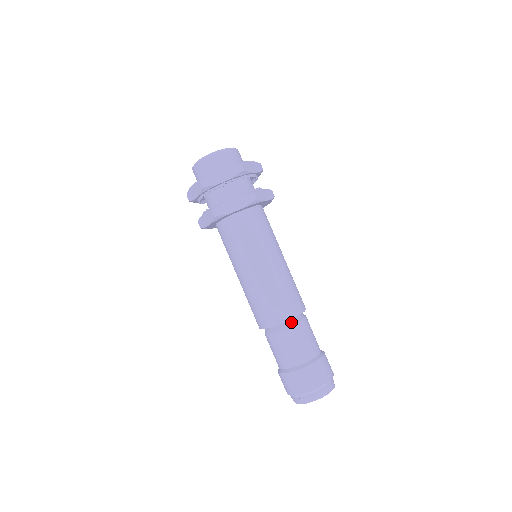
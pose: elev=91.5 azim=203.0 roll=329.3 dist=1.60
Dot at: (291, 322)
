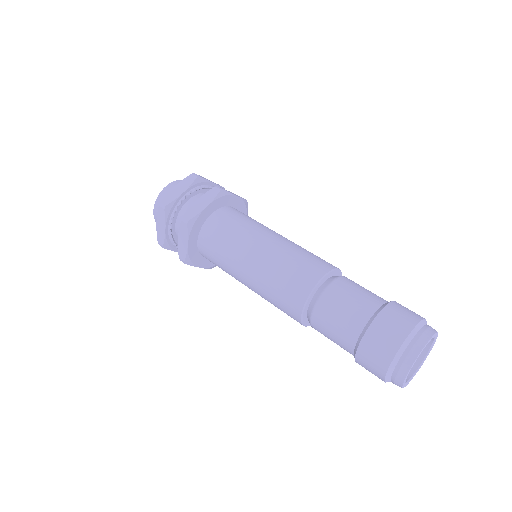
Dot at: occluded
